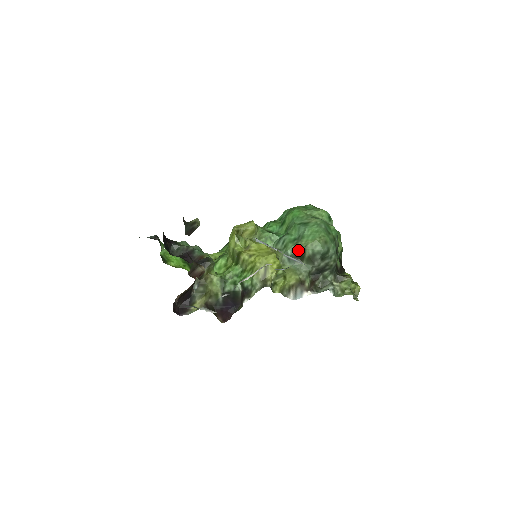
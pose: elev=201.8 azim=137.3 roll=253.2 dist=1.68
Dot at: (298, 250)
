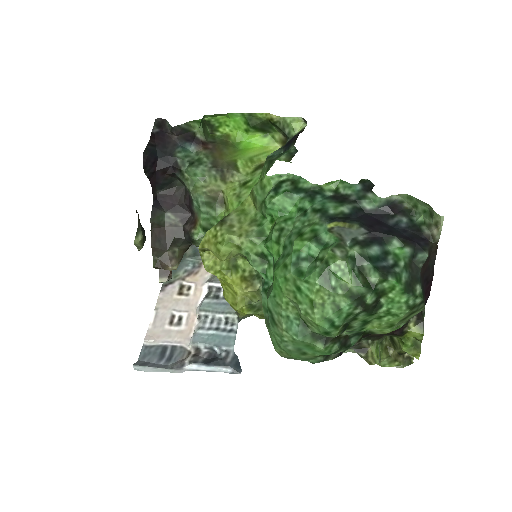
Dot at: occluded
